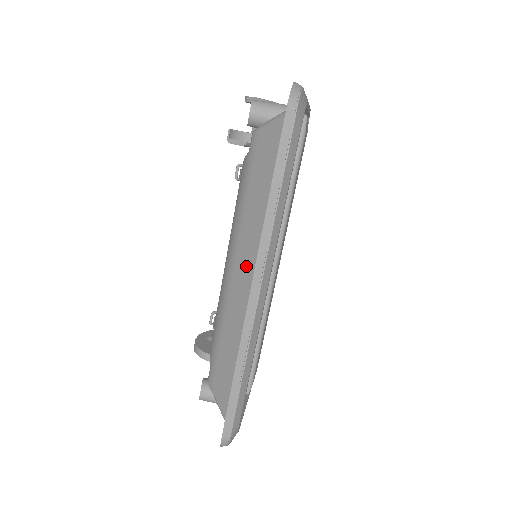
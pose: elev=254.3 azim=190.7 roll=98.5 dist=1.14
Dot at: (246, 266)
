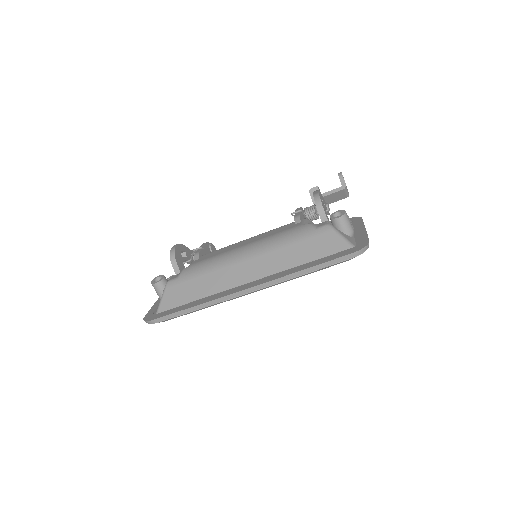
Dot at: (254, 270)
